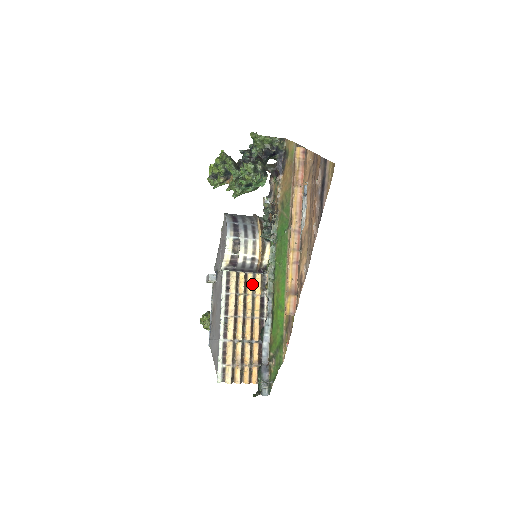
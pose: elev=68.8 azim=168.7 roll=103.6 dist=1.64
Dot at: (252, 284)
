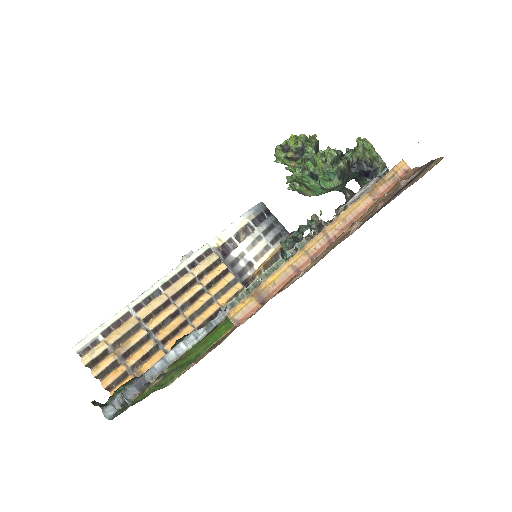
Dot at: (224, 286)
